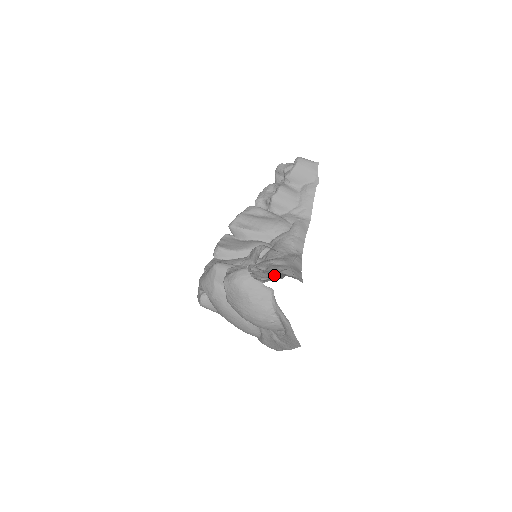
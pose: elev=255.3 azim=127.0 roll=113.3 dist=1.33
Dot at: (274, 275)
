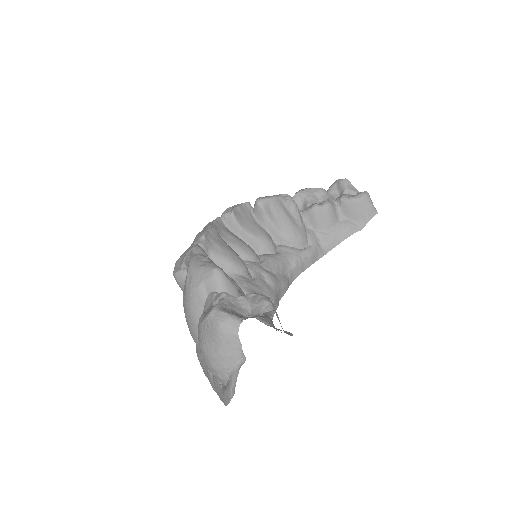
Dot at: occluded
